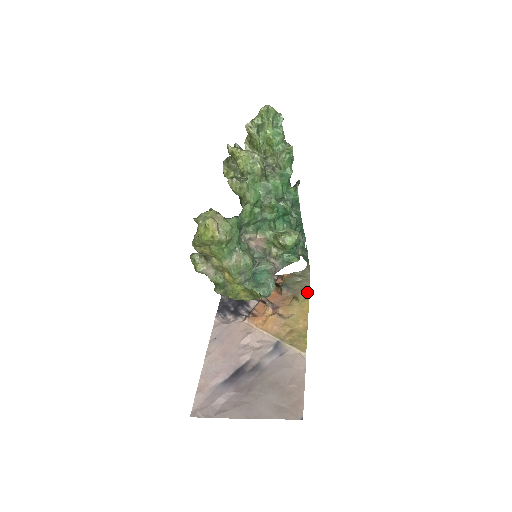
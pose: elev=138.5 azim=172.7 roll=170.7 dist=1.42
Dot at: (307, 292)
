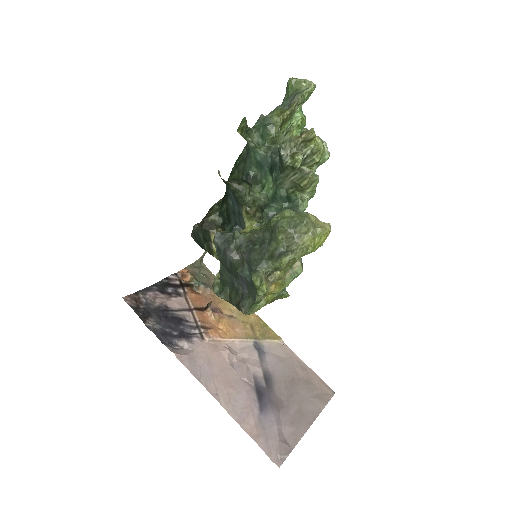
Dot at: occluded
